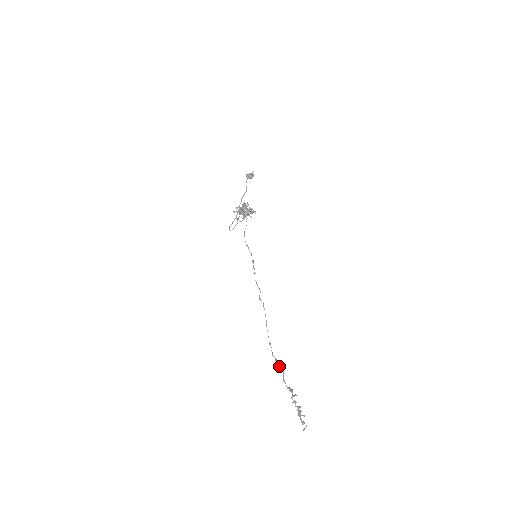
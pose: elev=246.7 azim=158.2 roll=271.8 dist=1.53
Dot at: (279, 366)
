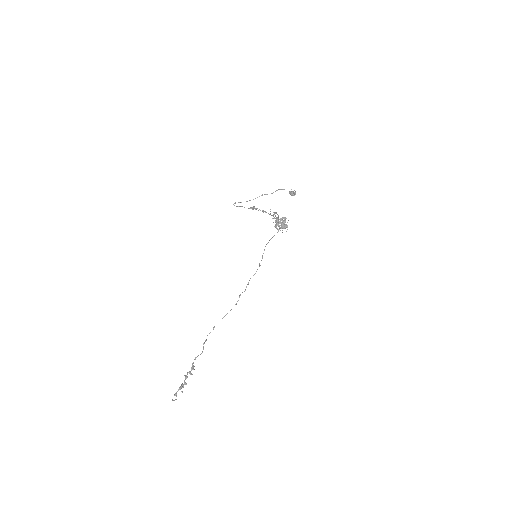
Dot at: (203, 346)
